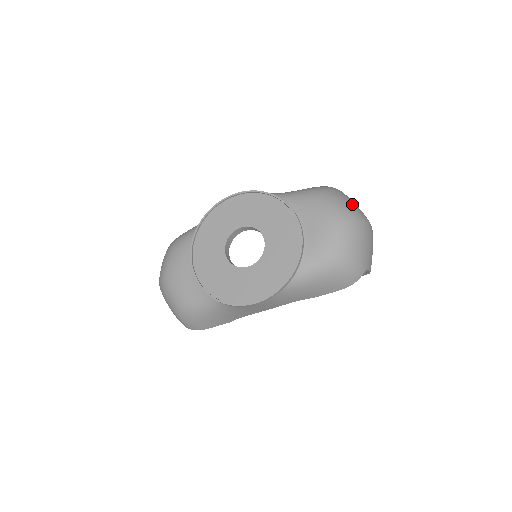
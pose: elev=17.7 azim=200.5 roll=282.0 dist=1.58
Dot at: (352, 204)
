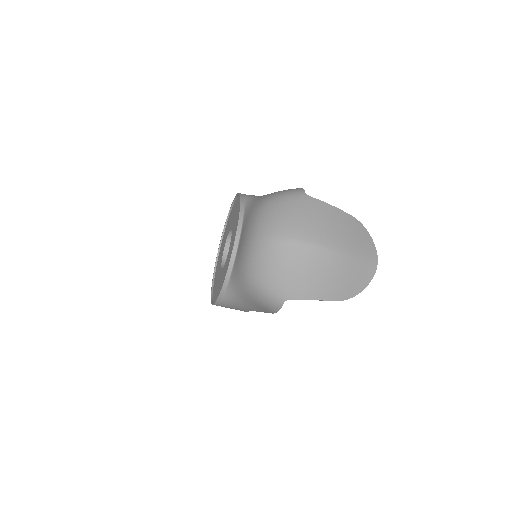
Dot at: (284, 218)
